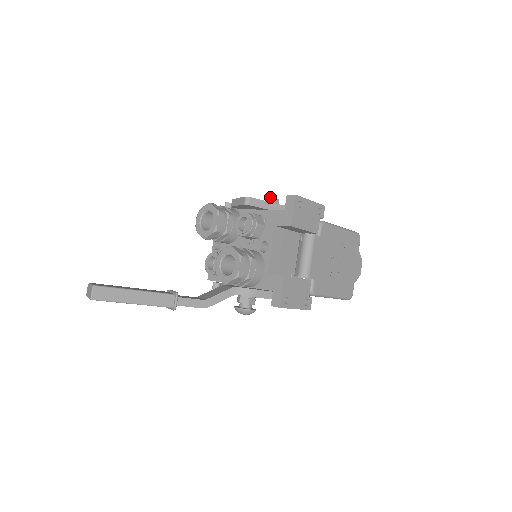
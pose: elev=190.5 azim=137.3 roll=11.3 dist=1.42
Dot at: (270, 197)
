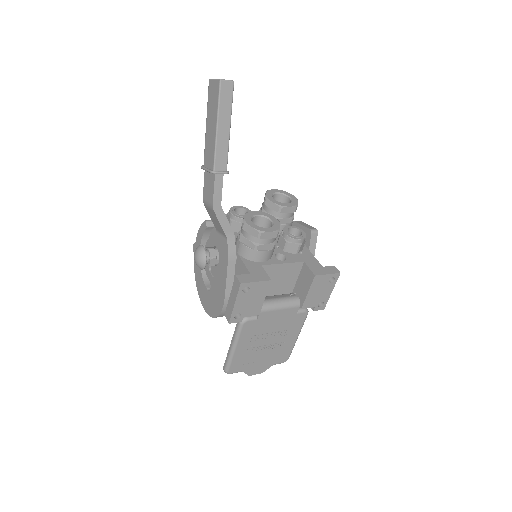
Dot at: occluded
